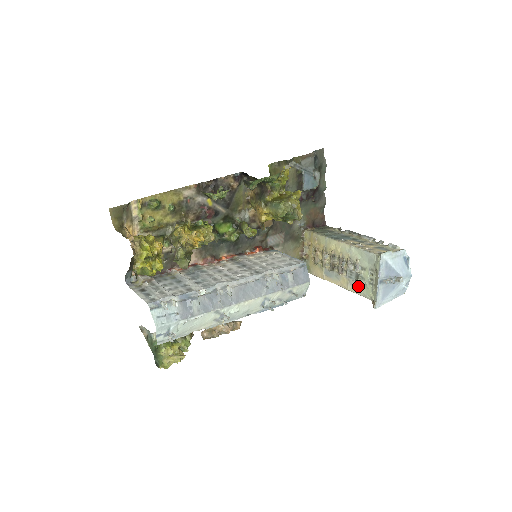
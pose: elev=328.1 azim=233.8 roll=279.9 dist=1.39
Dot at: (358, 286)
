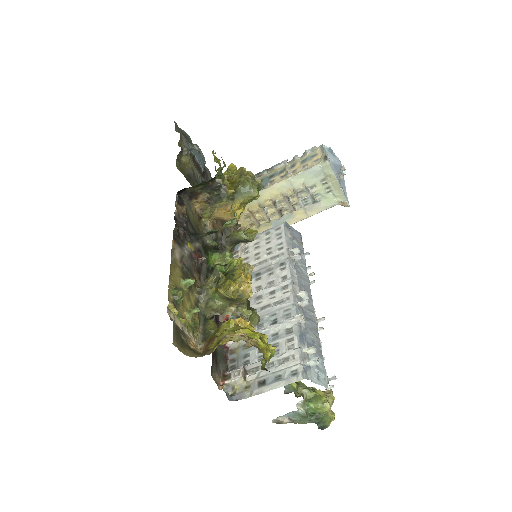
Dot at: (317, 205)
